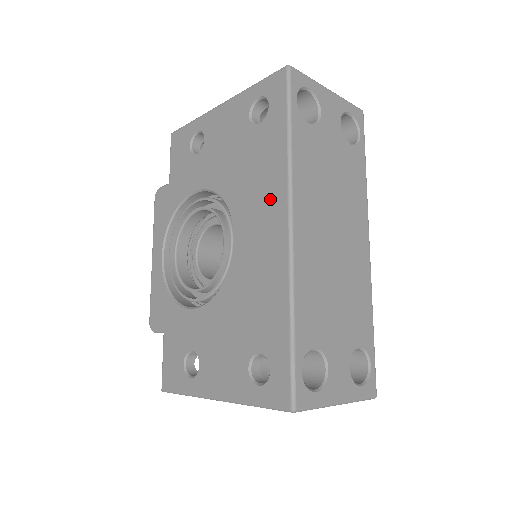
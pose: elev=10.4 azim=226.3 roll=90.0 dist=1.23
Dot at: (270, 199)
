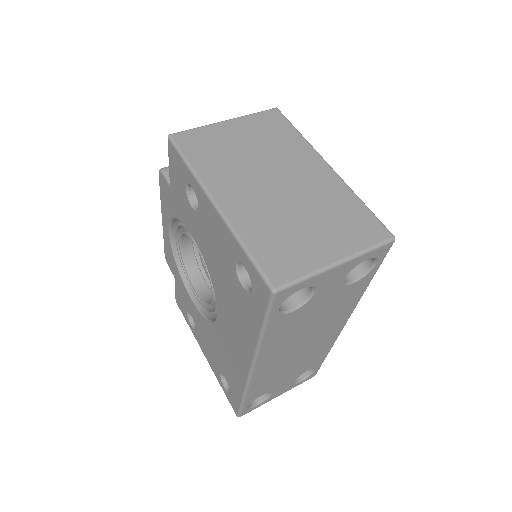
Dot at: (241, 341)
